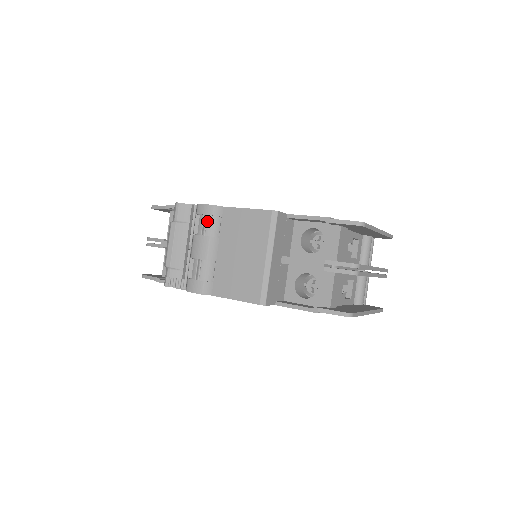
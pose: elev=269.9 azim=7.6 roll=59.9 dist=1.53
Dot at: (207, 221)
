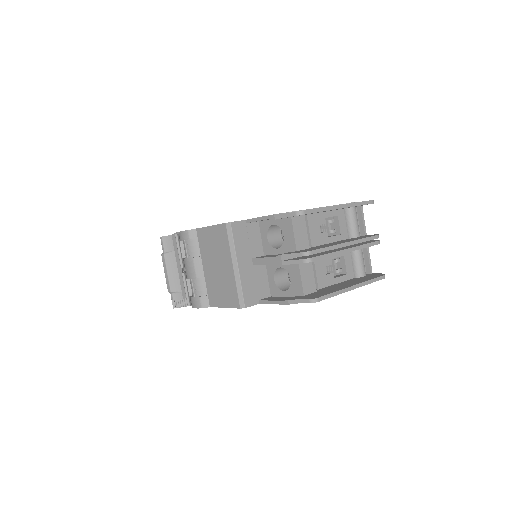
Dot at: (188, 245)
